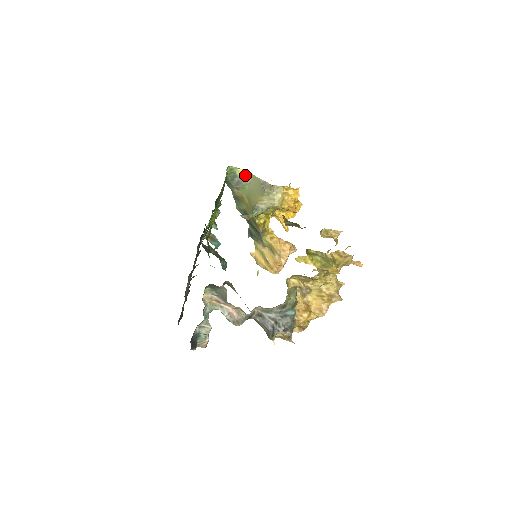
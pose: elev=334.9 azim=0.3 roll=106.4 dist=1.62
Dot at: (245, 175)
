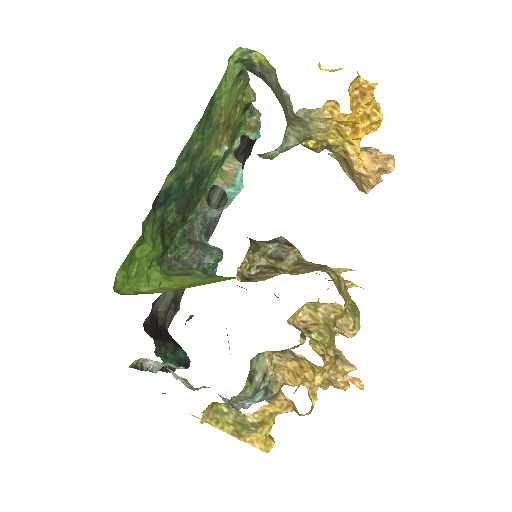
Dot at: (266, 66)
